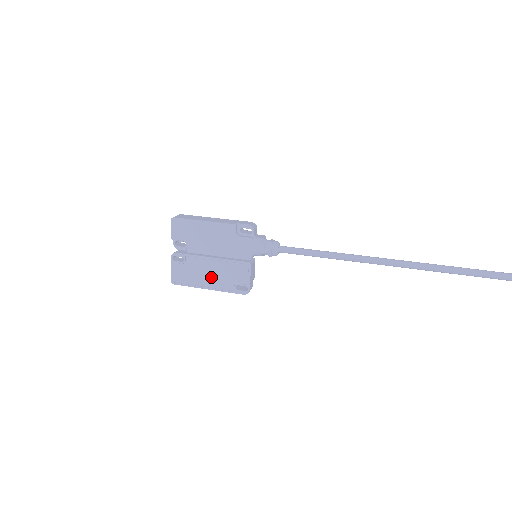
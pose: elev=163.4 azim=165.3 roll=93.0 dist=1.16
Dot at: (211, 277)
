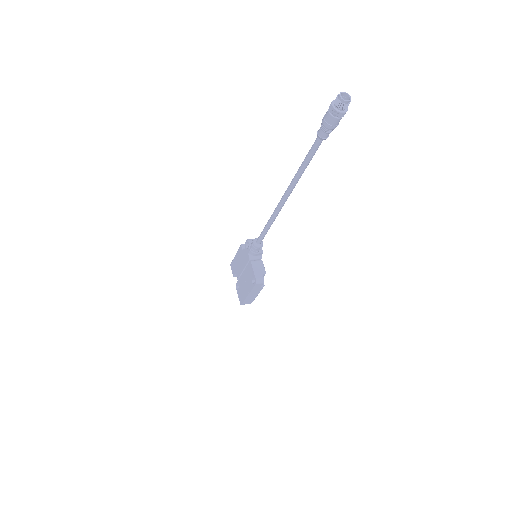
Dot at: (246, 286)
